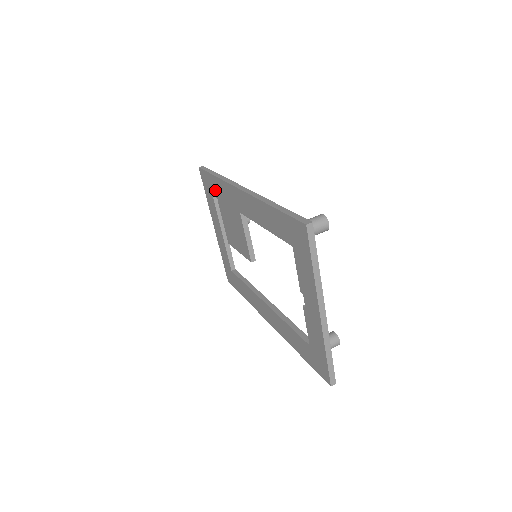
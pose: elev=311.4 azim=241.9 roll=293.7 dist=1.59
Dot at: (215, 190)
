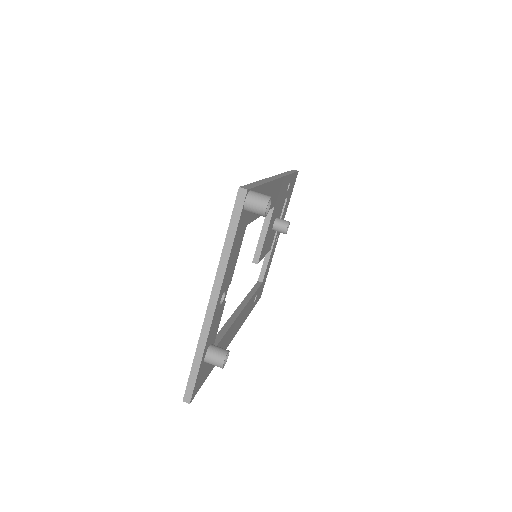
Dot at: occluded
